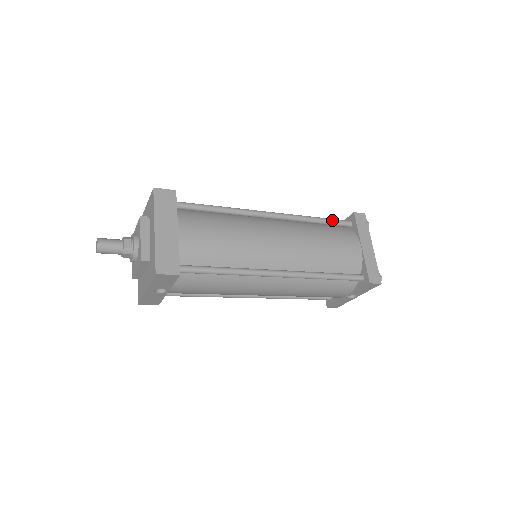
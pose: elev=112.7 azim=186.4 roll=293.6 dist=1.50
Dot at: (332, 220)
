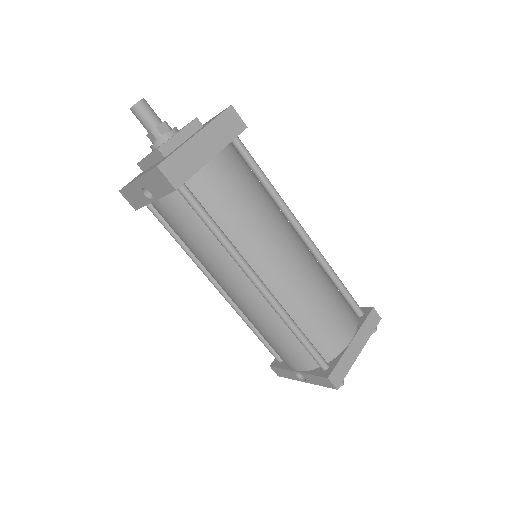
Dot at: (349, 294)
